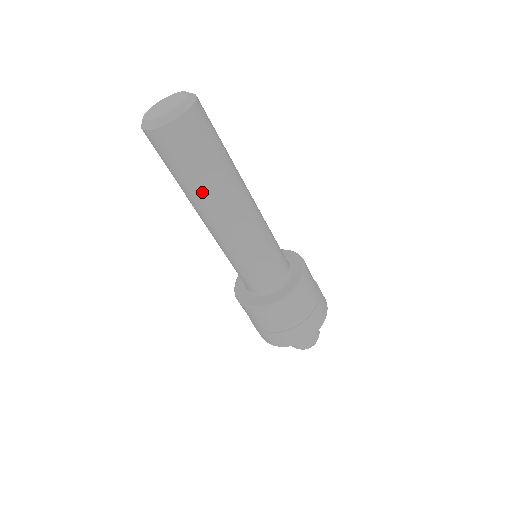
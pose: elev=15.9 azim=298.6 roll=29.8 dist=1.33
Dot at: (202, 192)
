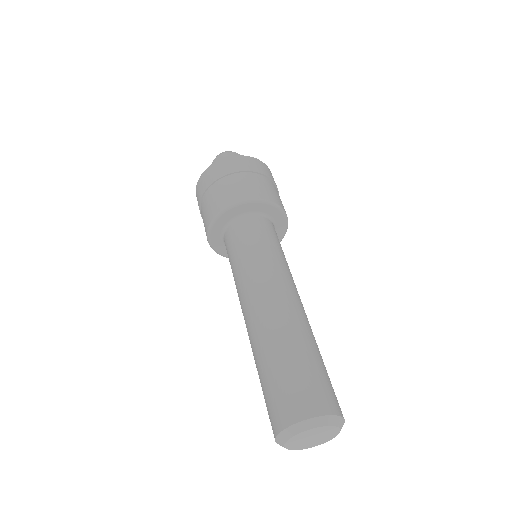
Dot at: occluded
